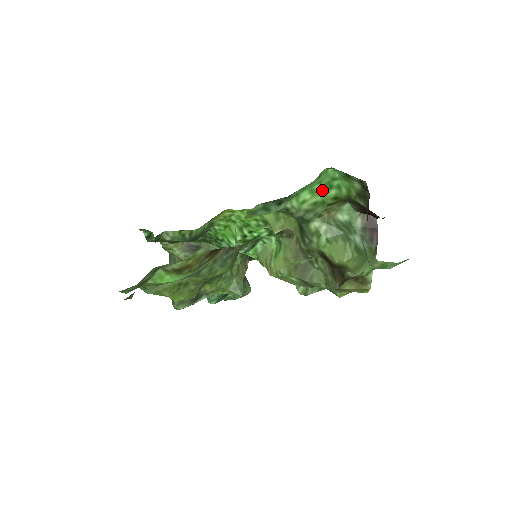
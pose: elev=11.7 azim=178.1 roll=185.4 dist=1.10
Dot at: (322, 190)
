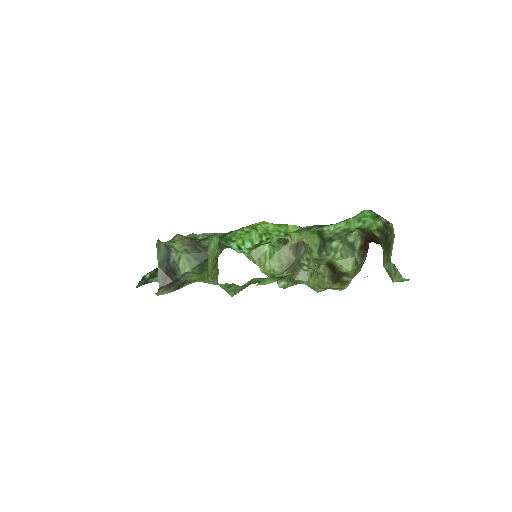
Dot at: (353, 222)
